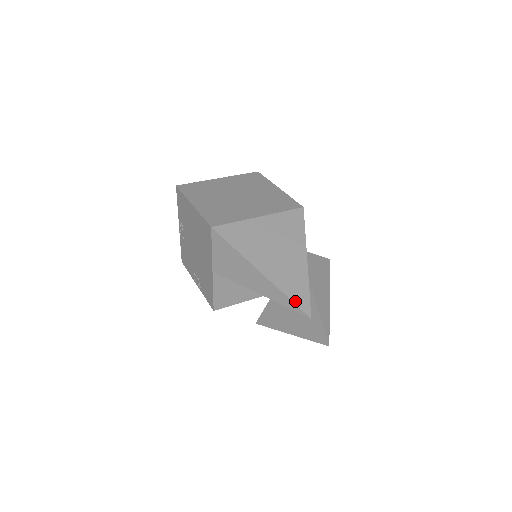
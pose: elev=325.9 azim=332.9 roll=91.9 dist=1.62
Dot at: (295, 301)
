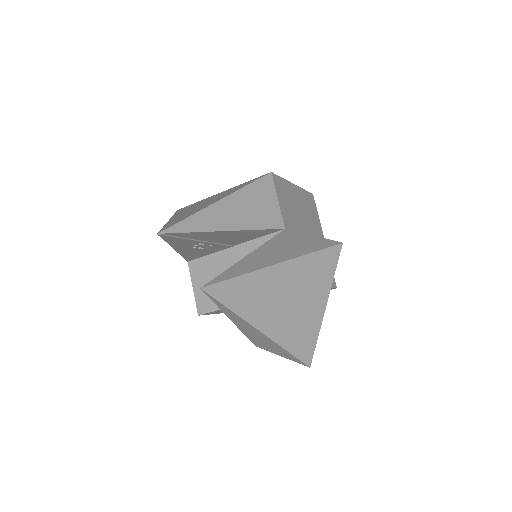
Dot at: (164, 227)
